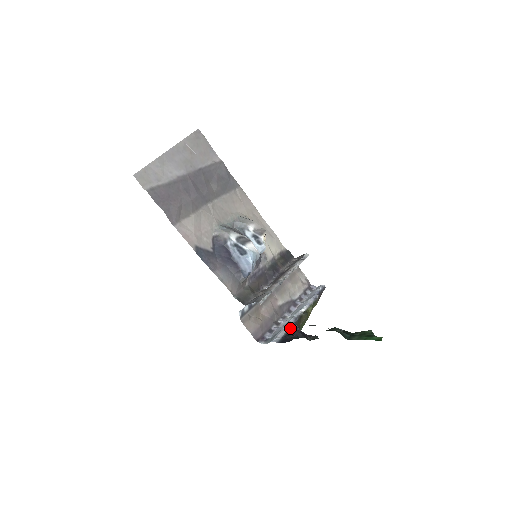
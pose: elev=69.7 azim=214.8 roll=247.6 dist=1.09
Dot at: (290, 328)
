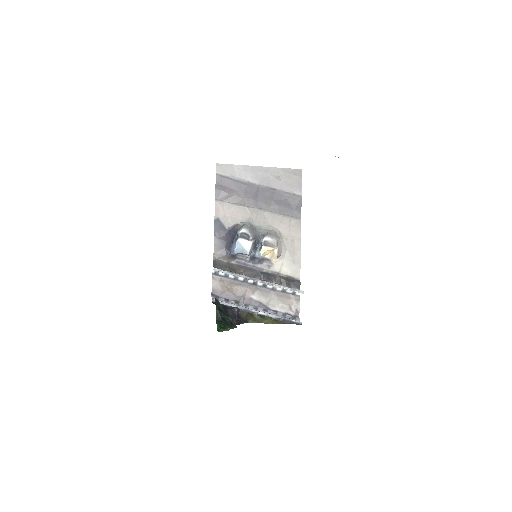
Dot at: (233, 307)
